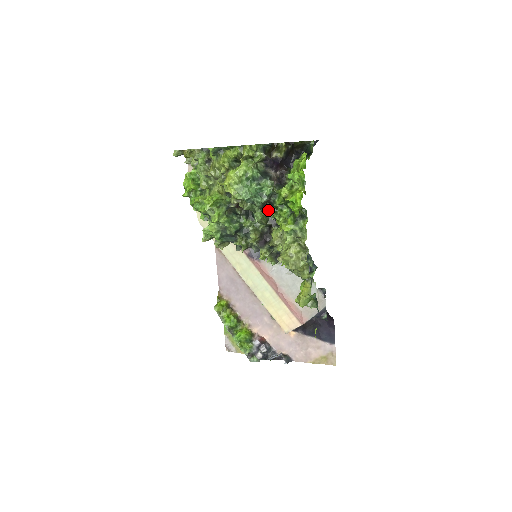
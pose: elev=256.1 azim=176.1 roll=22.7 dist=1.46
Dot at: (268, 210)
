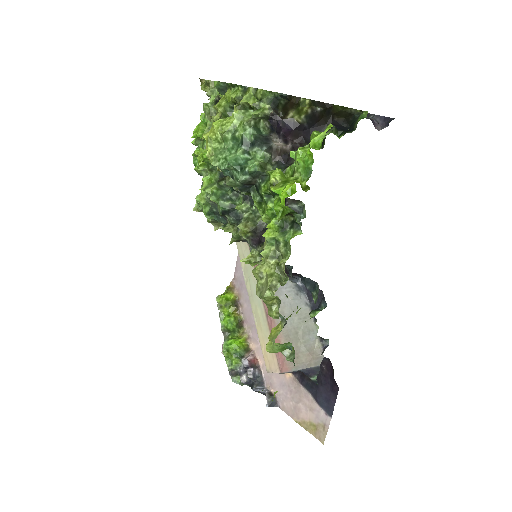
Dot at: occluded
